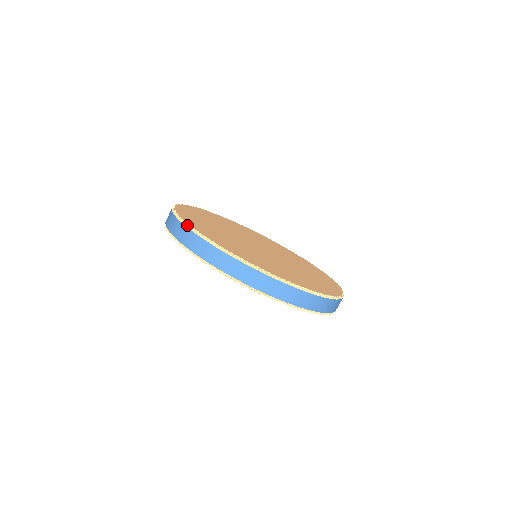
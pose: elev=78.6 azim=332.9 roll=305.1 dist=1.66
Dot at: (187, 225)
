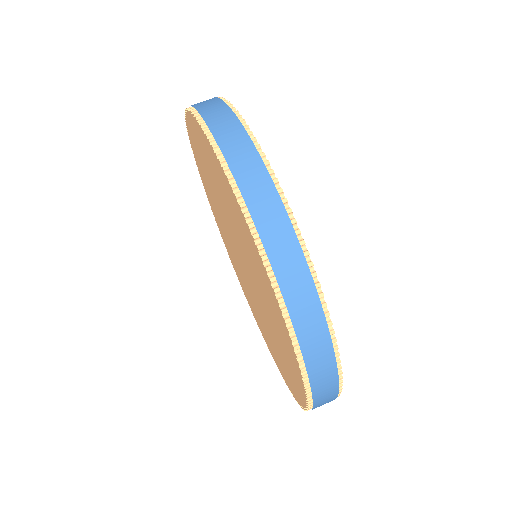
Dot at: (285, 203)
